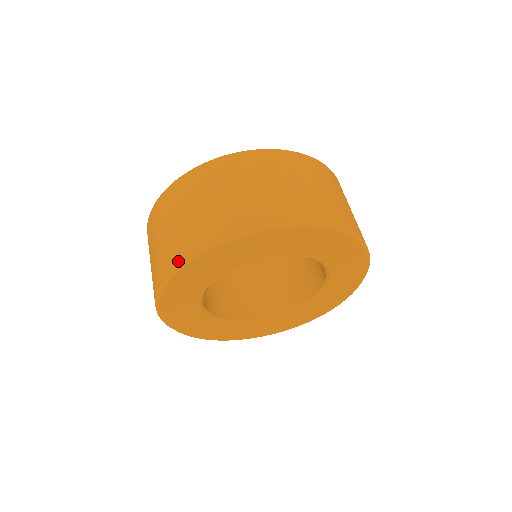
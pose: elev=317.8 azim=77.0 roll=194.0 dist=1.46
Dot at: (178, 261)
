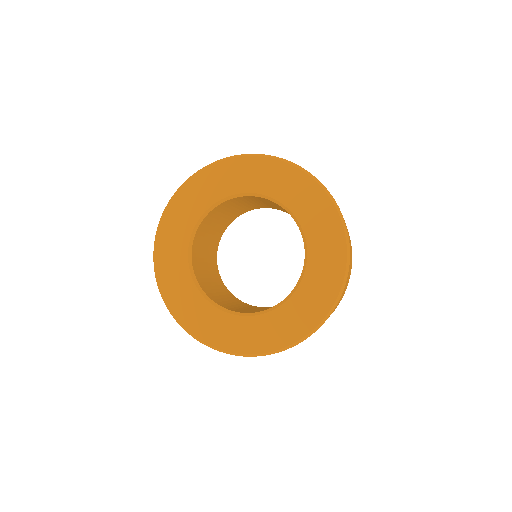
Dot at: (176, 192)
